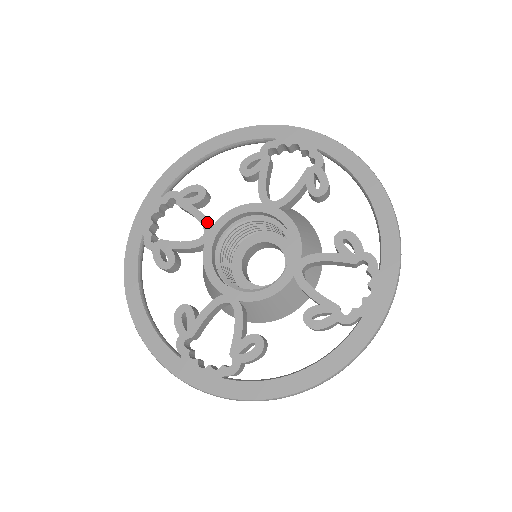
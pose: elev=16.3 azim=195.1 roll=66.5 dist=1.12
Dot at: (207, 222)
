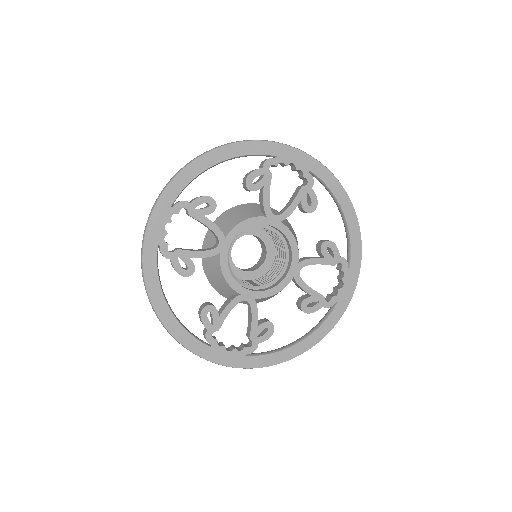
Dot at: (221, 233)
